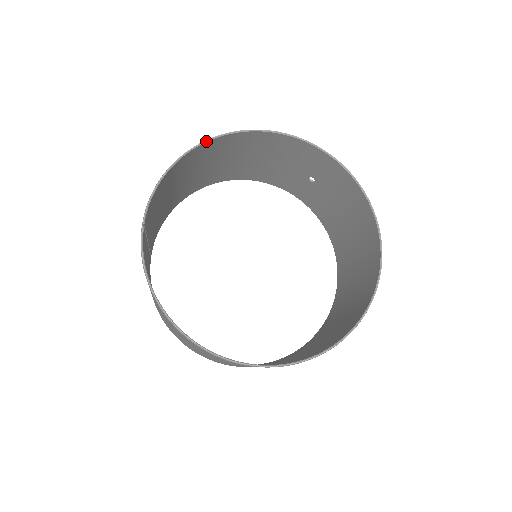
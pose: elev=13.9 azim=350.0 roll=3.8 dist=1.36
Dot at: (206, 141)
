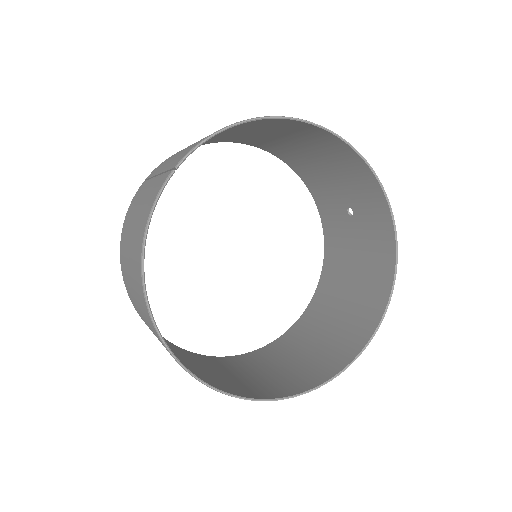
Dot at: (292, 118)
